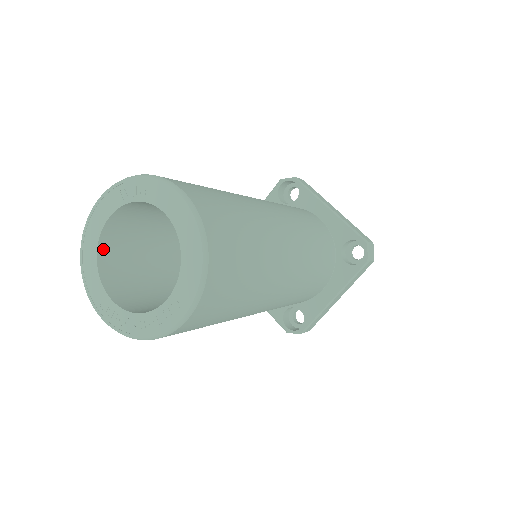
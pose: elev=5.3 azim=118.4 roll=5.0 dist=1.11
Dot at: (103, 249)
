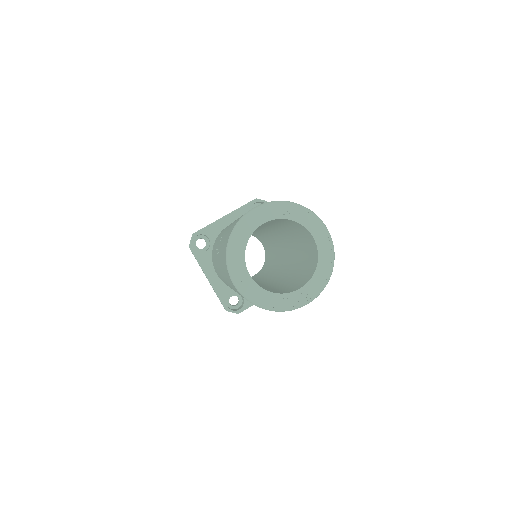
Dot at: (248, 239)
